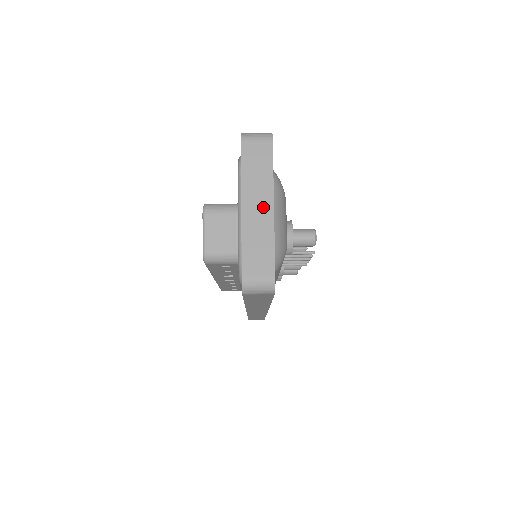
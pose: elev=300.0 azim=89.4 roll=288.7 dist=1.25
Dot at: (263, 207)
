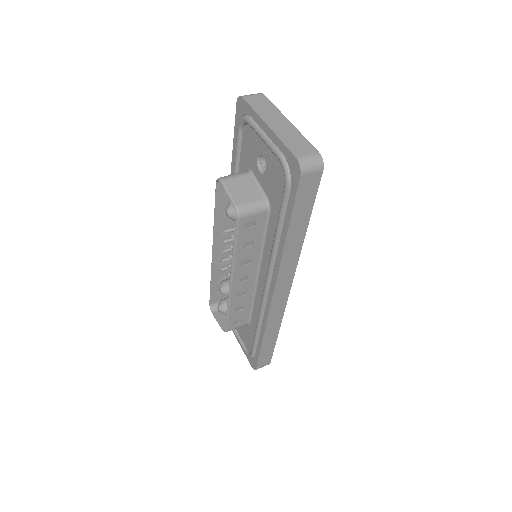
Dot at: (282, 122)
